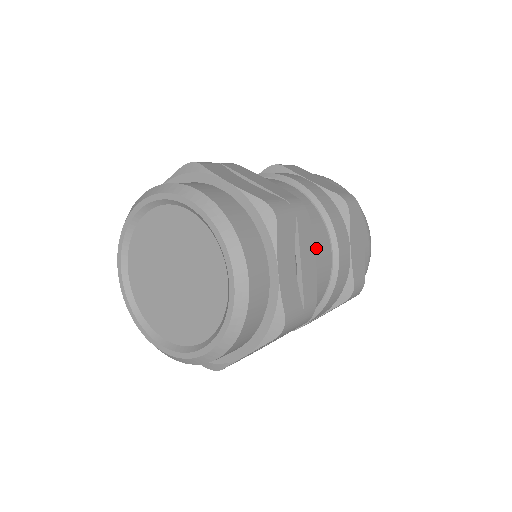
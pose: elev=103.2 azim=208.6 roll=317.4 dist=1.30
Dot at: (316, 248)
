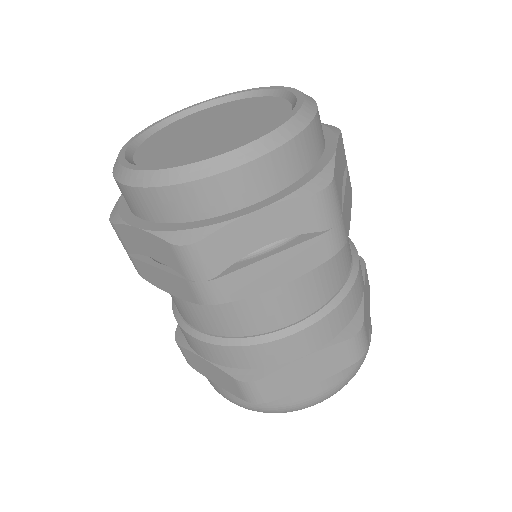
Dot at: occluded
